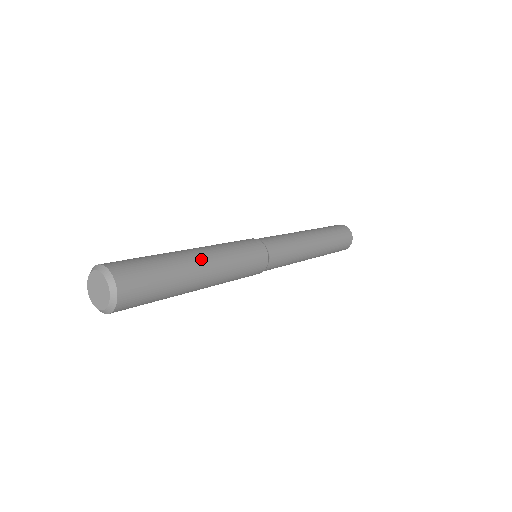
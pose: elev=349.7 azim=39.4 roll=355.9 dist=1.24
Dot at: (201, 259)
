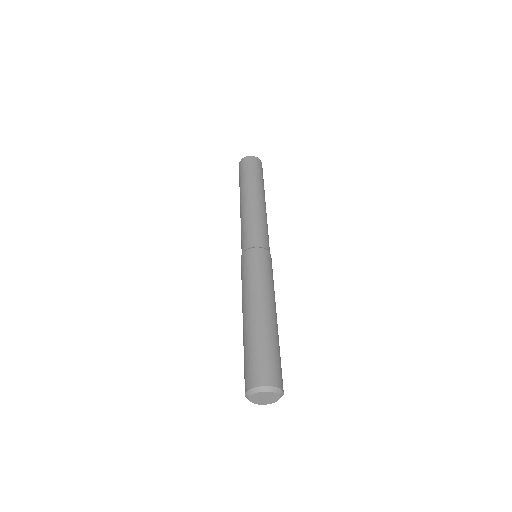
Dot at: (262, 309)
